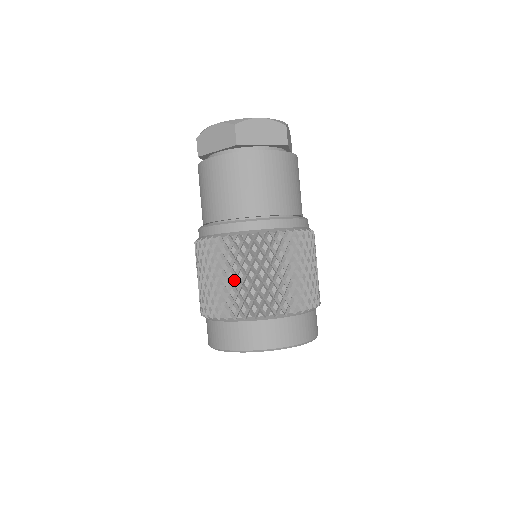
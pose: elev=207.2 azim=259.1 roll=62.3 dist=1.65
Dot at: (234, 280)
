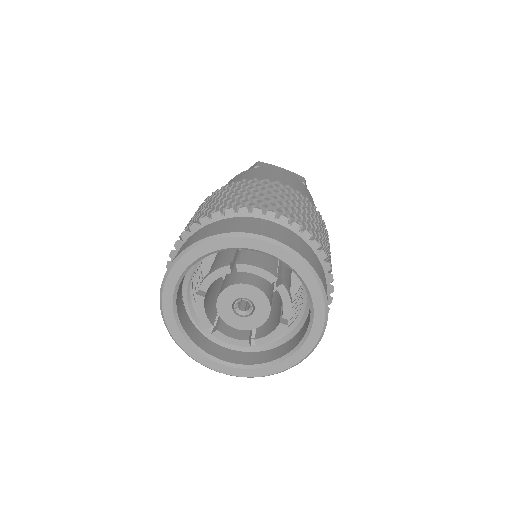
Dot at: occluded
